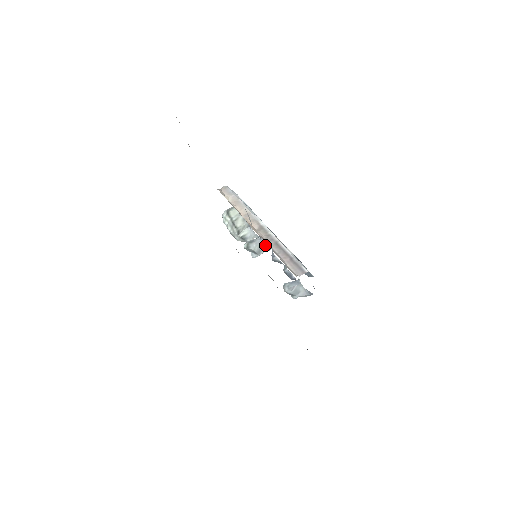
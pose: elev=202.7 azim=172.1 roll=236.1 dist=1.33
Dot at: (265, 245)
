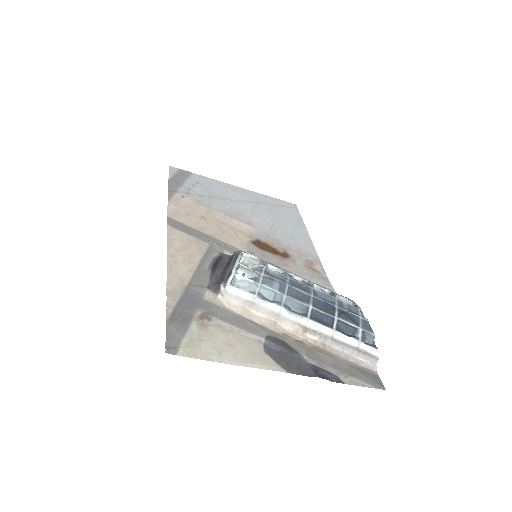
Dot at: (274, 268)
